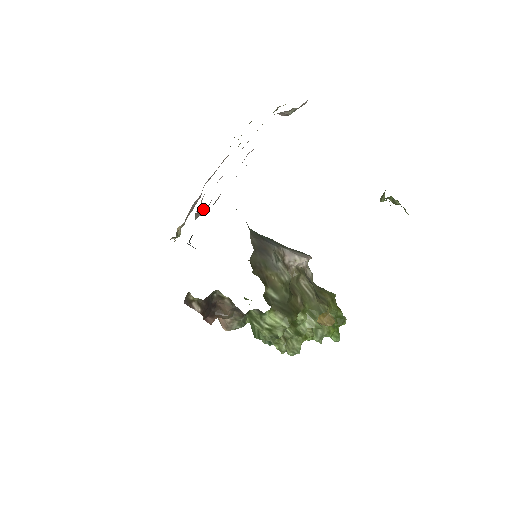
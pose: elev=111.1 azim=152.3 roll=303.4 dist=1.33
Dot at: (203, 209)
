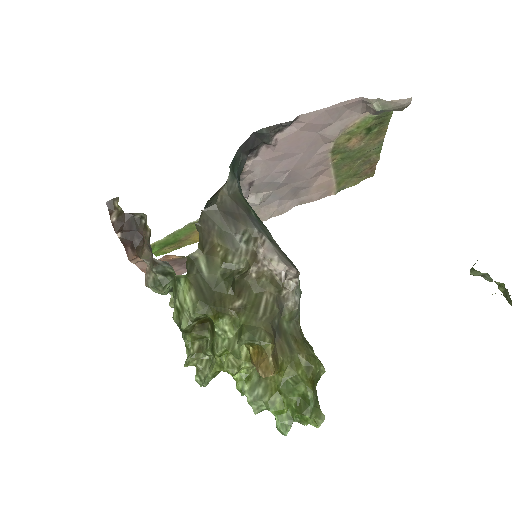
Dot at: occluded
